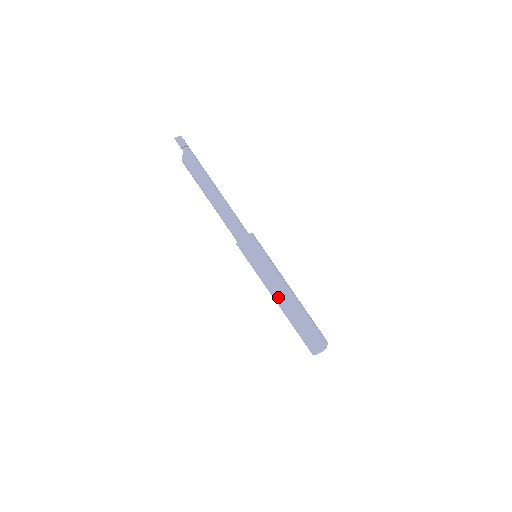
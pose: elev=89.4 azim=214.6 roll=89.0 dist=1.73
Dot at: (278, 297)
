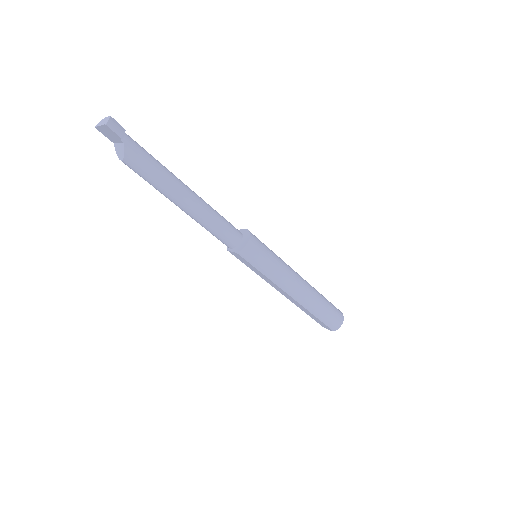
Dot at: (297, 293)
